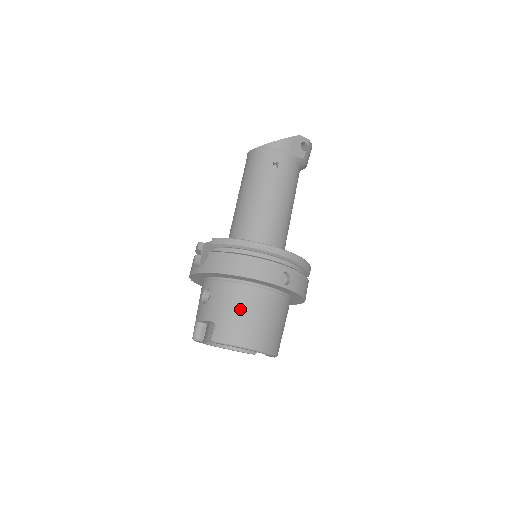
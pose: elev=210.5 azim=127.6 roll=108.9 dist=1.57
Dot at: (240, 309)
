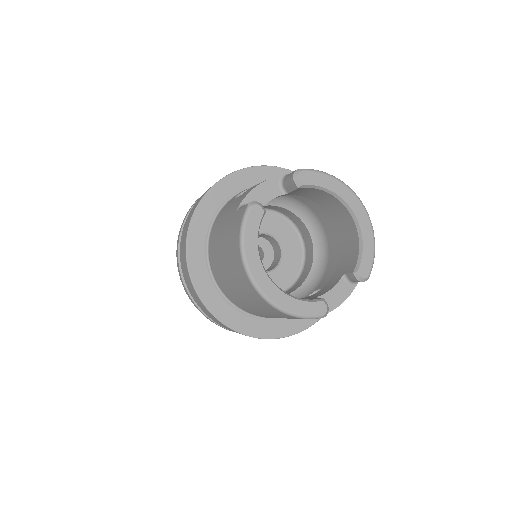
Dot at: occluded
